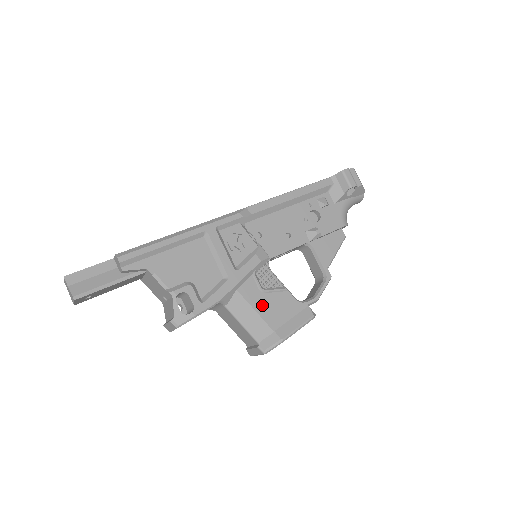
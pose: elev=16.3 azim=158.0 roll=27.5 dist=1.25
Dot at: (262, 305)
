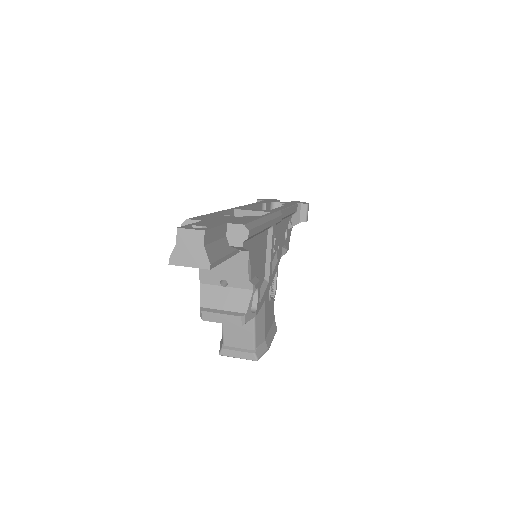
Dot at: (267, 312)
